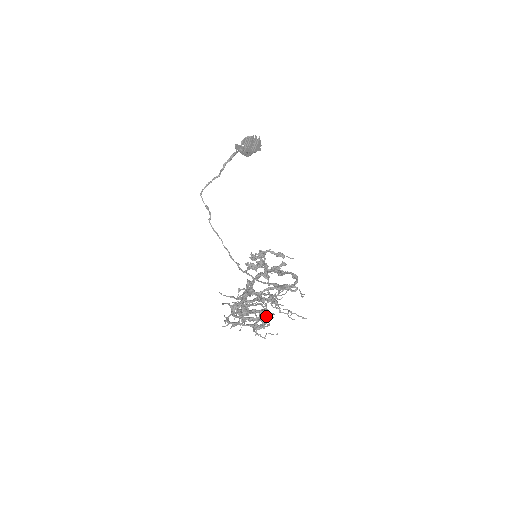
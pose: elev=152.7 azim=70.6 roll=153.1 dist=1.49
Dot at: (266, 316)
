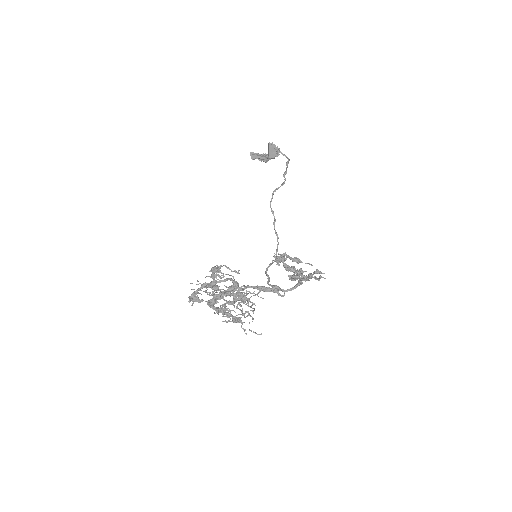
Dot at: (225, 309)
